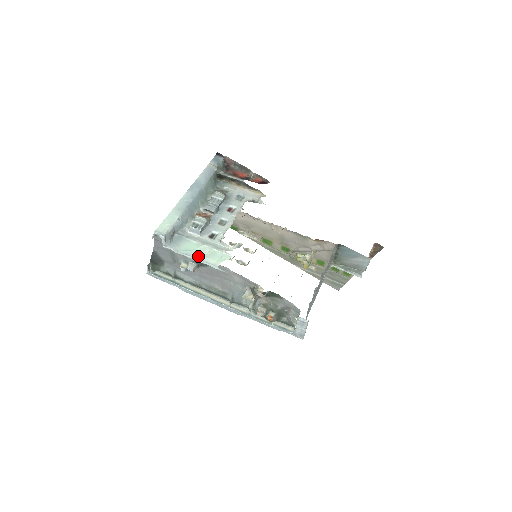
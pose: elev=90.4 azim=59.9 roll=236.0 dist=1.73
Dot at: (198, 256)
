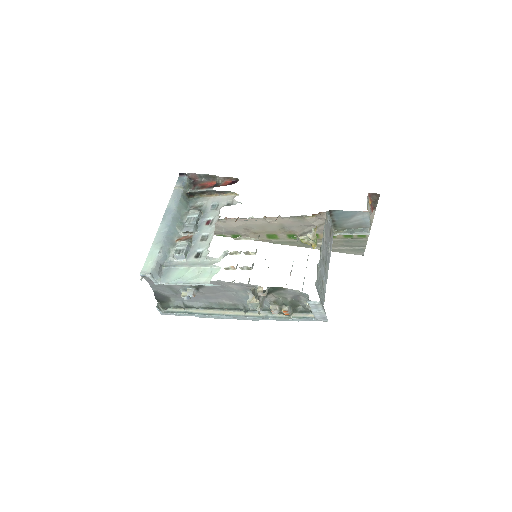
Dot at: (189, 280)
